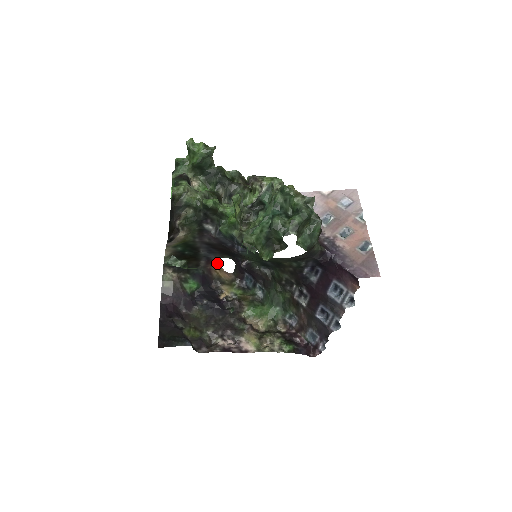
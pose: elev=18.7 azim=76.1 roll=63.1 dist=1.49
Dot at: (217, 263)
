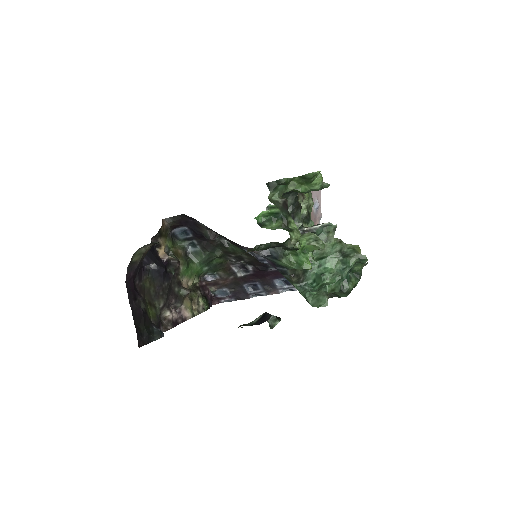
Dot at: occluded
